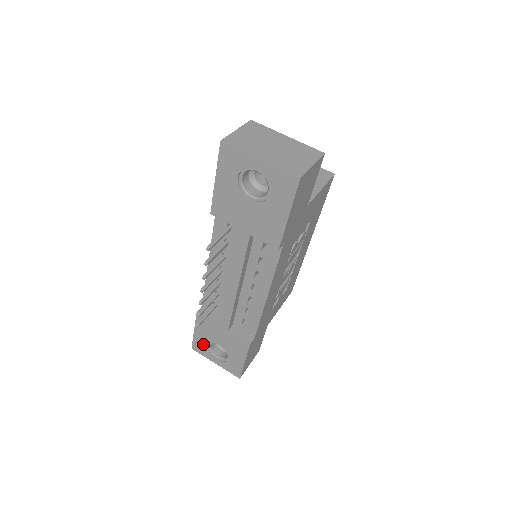
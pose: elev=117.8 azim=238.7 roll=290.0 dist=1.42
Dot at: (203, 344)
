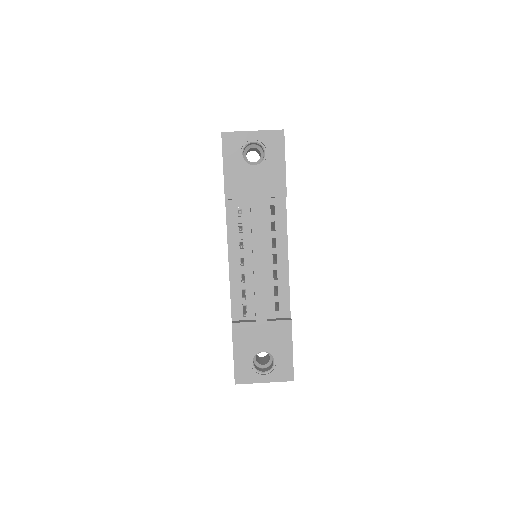
Dot at: (246, 365)
